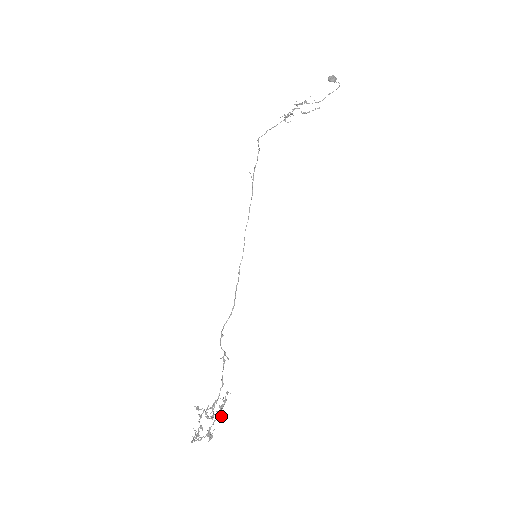
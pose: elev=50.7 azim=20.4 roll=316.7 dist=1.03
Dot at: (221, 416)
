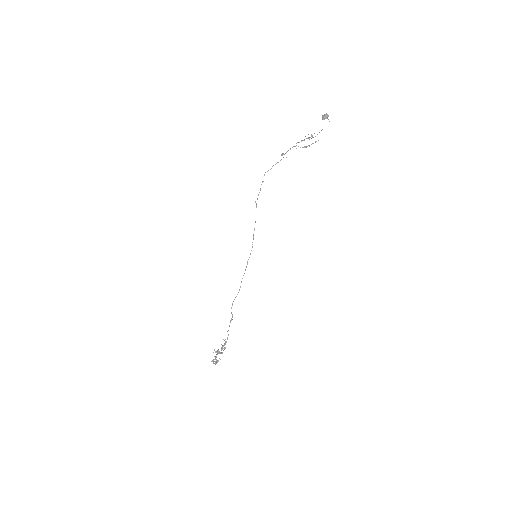
Dot at: (221, 352)
